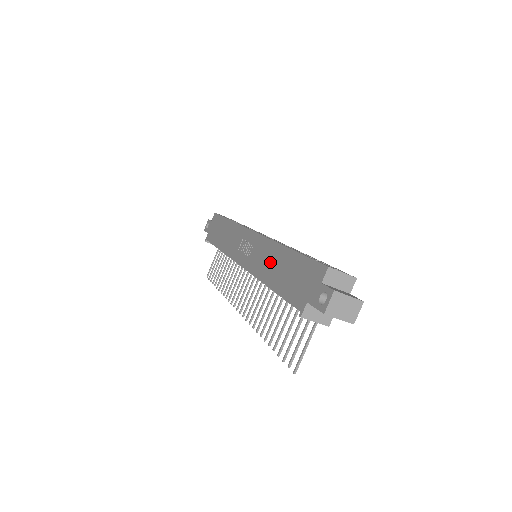
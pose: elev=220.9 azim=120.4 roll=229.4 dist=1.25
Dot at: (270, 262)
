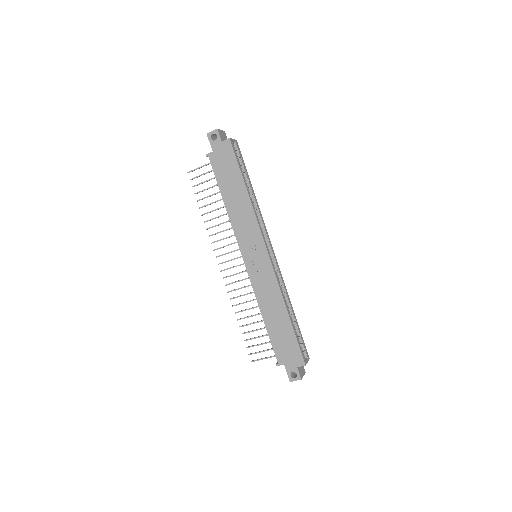
Dot at: (272, 305)
